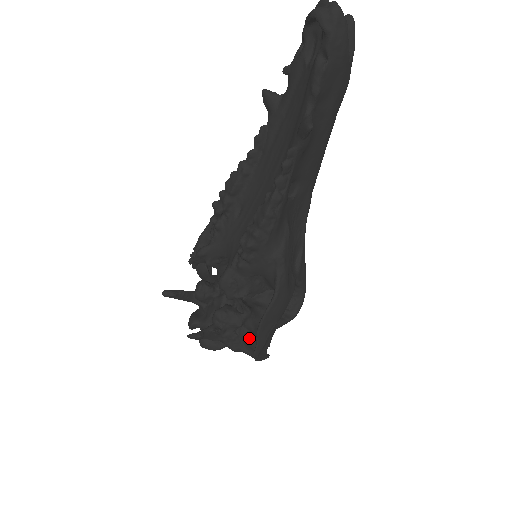
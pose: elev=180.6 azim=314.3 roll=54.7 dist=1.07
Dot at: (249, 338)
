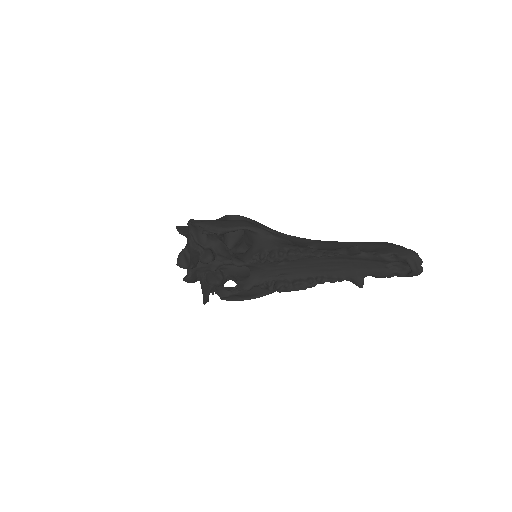
Dot at: (221, 288)
